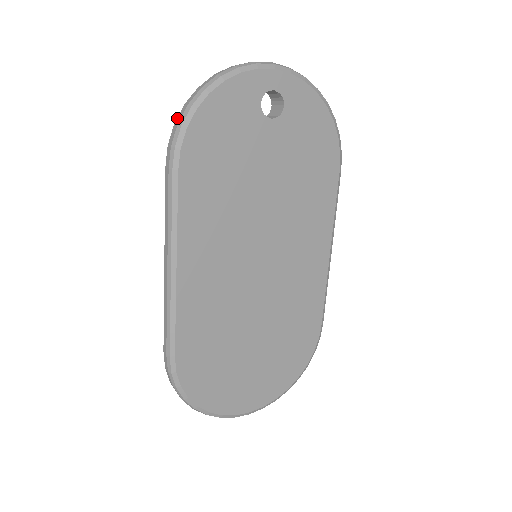
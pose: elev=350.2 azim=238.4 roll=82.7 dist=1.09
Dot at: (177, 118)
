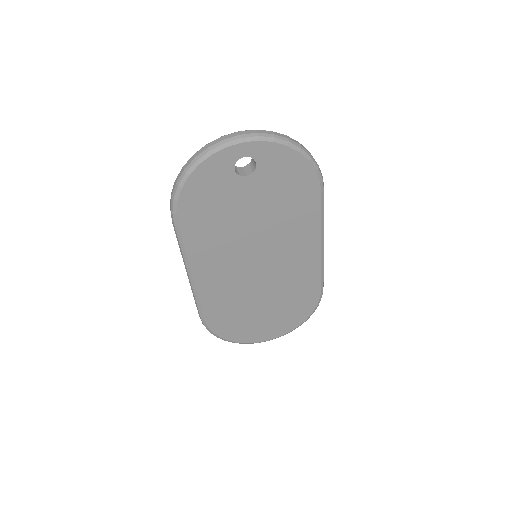
Dot at: (172, 190)
